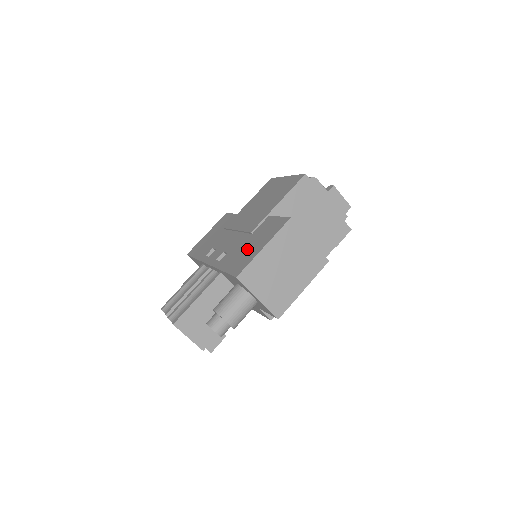
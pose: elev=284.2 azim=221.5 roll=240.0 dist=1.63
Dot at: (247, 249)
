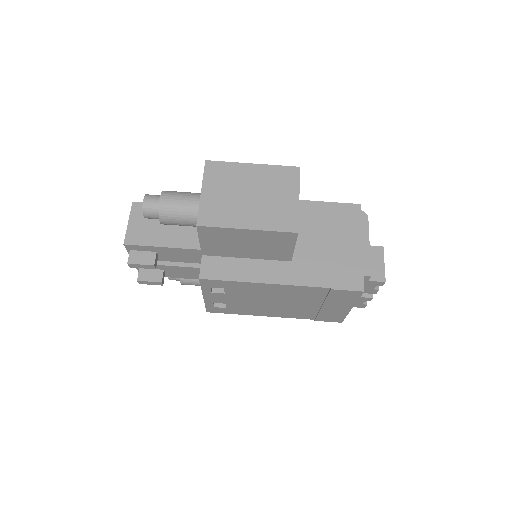
Dot at: occluded
